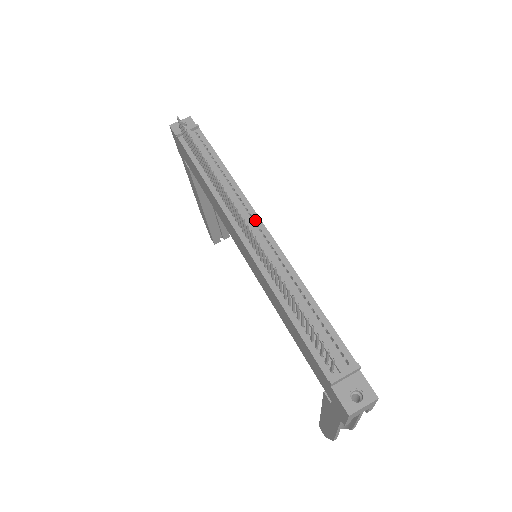
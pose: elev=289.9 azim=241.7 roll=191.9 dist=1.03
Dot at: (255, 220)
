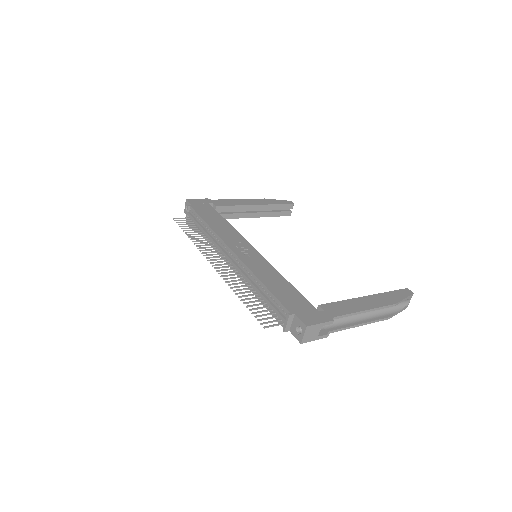
Dot at: (228, 250)
